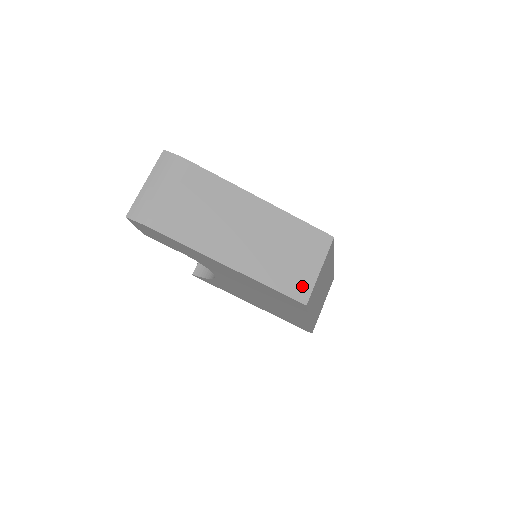
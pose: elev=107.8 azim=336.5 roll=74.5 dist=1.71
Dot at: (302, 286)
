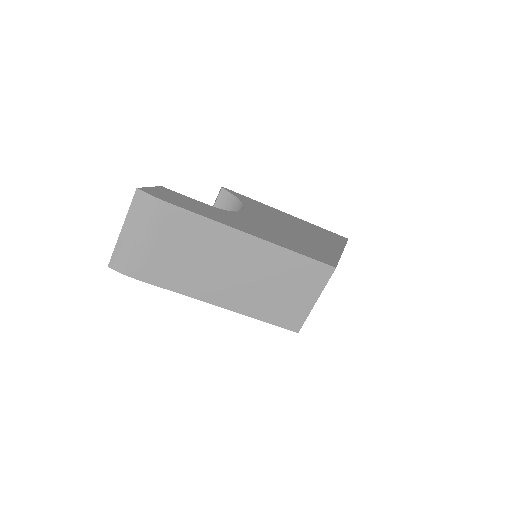
Dot at: (295, 317)
